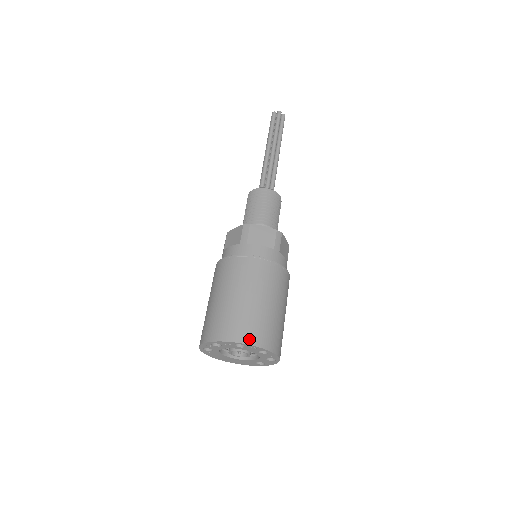
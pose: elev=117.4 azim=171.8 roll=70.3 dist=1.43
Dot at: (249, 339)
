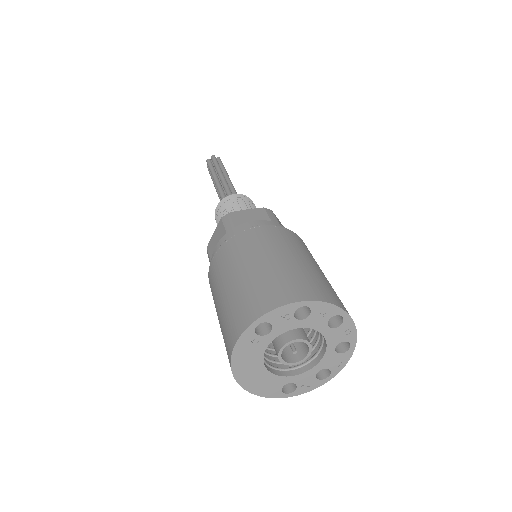
Dot at: occluded
